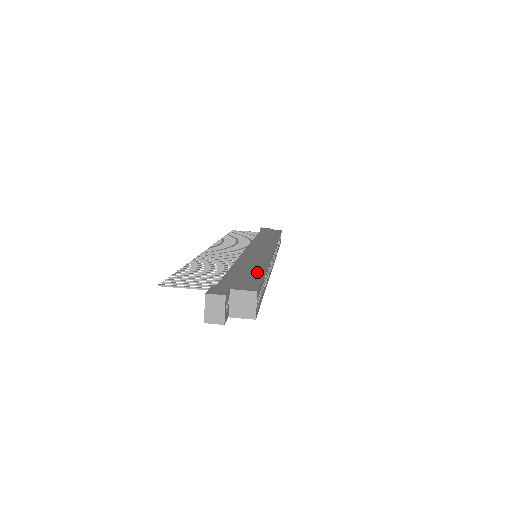
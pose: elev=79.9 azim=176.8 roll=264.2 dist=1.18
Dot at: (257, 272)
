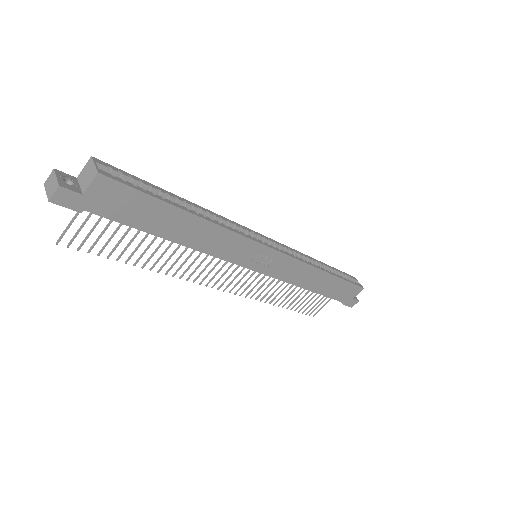
Dot at: occluded
